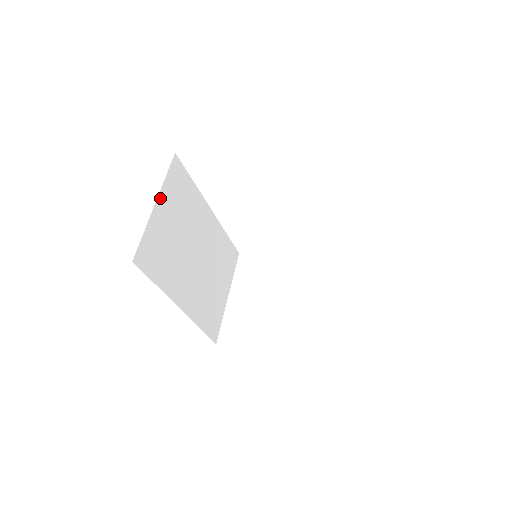
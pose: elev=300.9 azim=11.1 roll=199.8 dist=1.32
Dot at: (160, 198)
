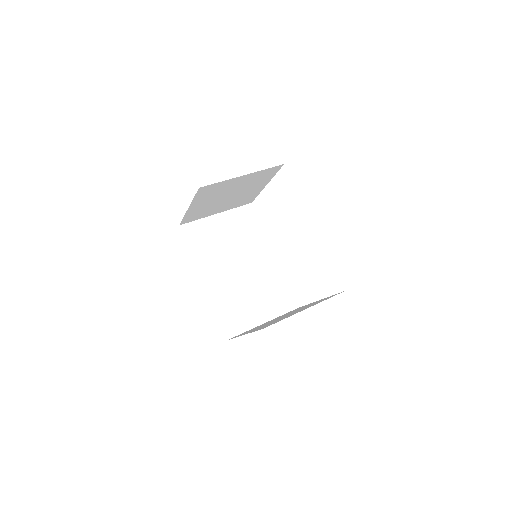
Dot at: (223, 214)
